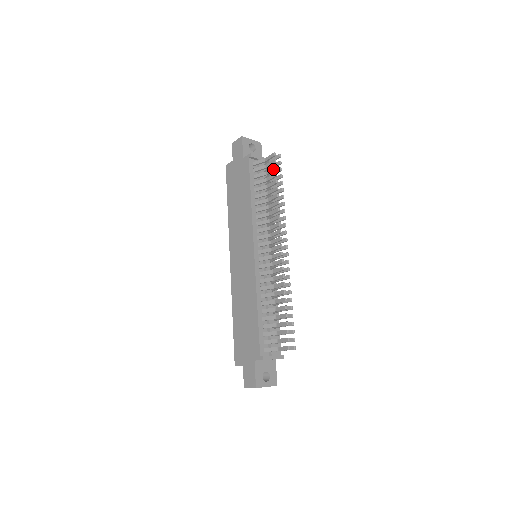
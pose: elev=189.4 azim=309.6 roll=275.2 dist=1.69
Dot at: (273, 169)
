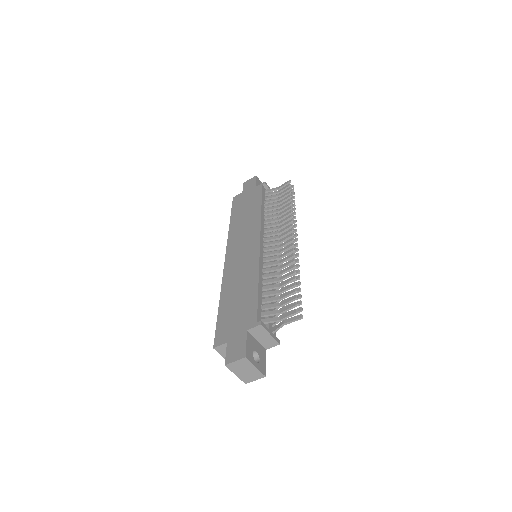
Dot at: (287, 189)
